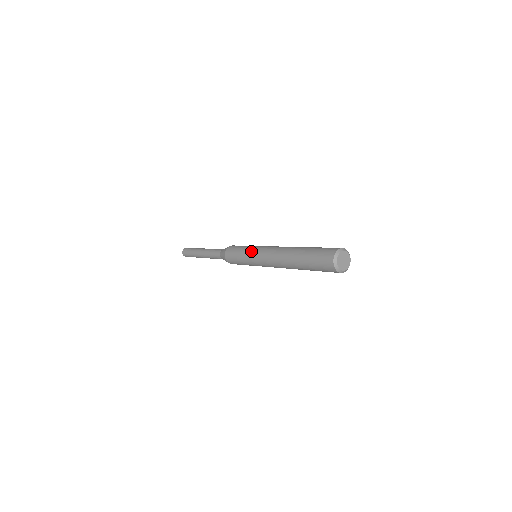
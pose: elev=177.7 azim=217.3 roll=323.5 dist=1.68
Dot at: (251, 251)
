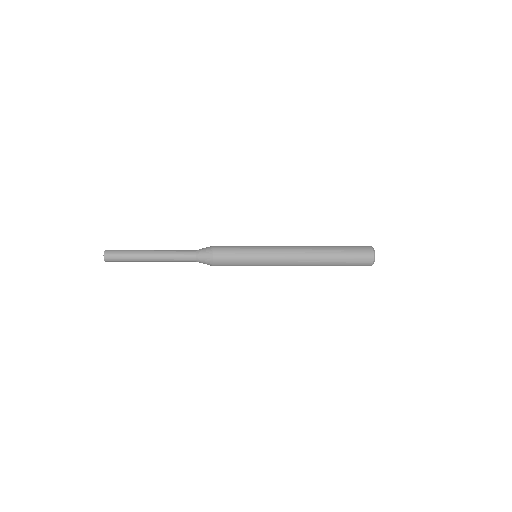
Dot at: (261, 253)
